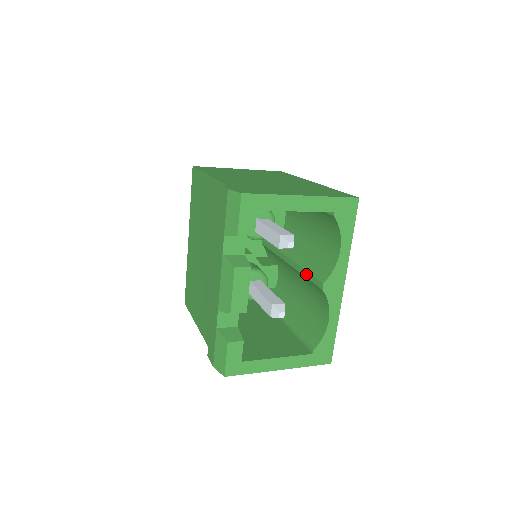
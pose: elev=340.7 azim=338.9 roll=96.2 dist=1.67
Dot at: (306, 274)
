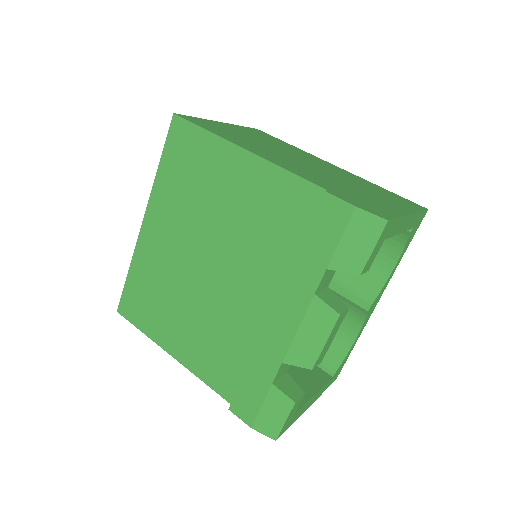
Dot at: (334, 286)
